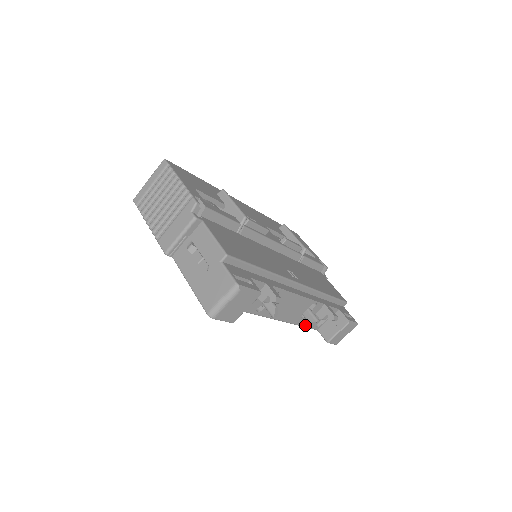
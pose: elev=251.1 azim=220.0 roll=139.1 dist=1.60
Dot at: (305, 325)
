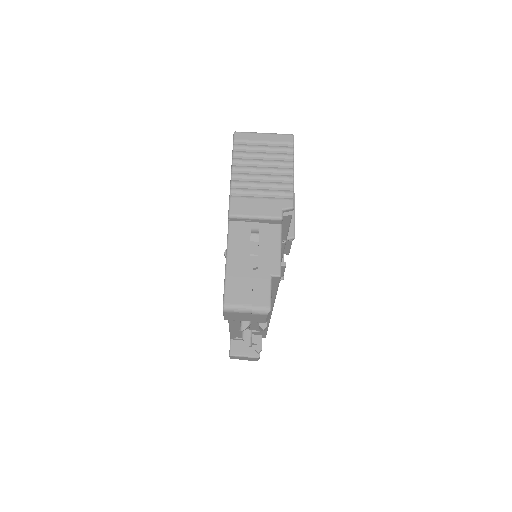
Dot at: (232, 333)
